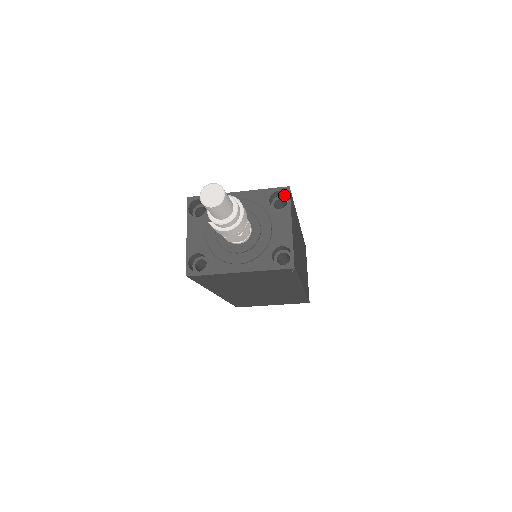
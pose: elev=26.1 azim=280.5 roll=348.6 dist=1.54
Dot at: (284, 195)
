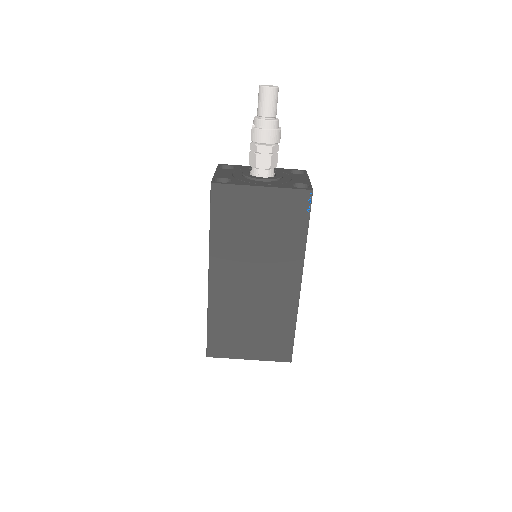
Dot at: occluded
